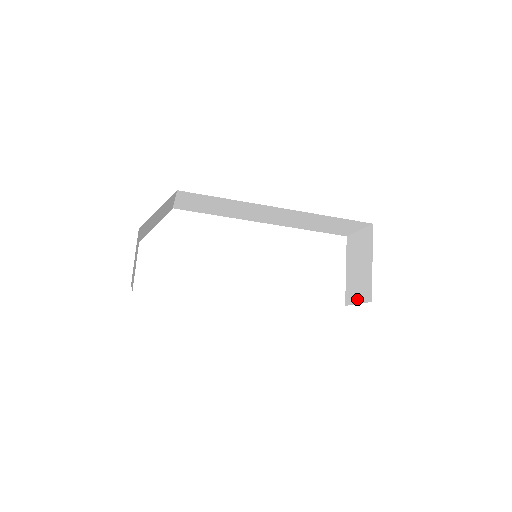
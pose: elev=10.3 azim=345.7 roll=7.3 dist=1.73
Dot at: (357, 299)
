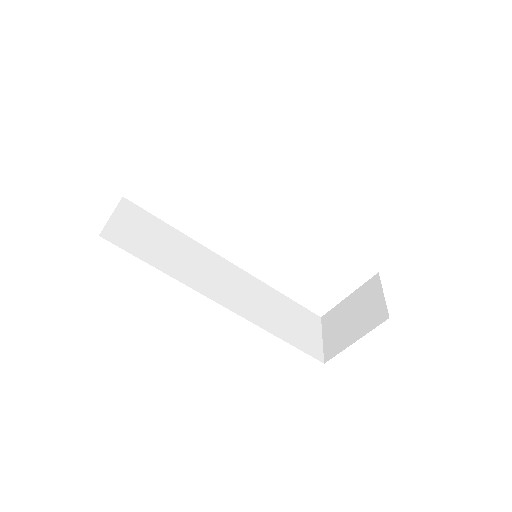
Dot at: (326, 336)
